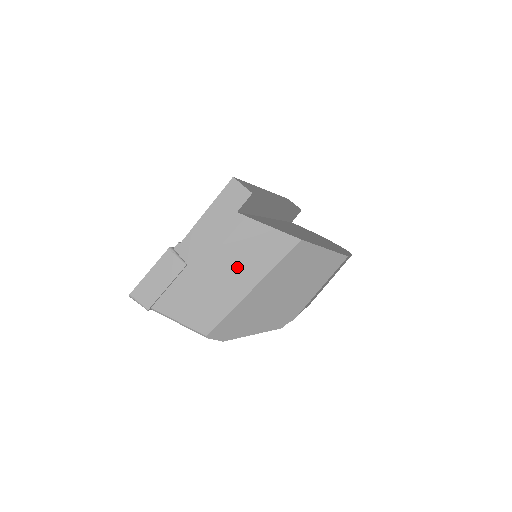
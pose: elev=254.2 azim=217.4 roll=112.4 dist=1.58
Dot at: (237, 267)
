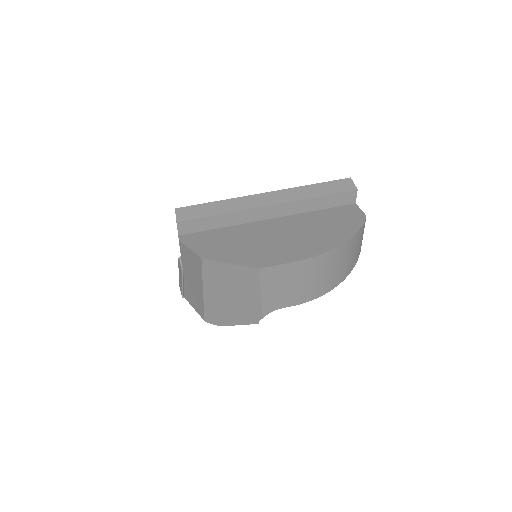
Dot at: (192, 275)
